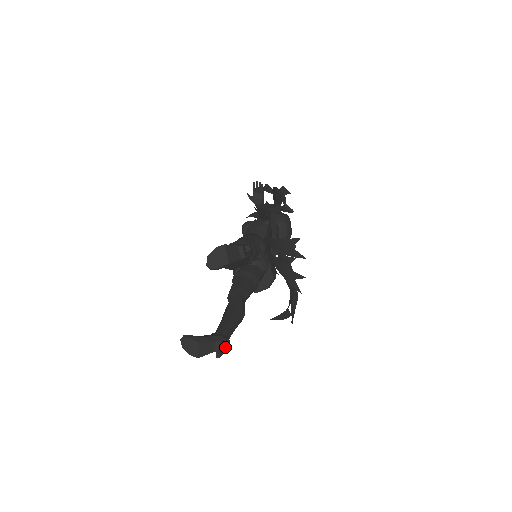
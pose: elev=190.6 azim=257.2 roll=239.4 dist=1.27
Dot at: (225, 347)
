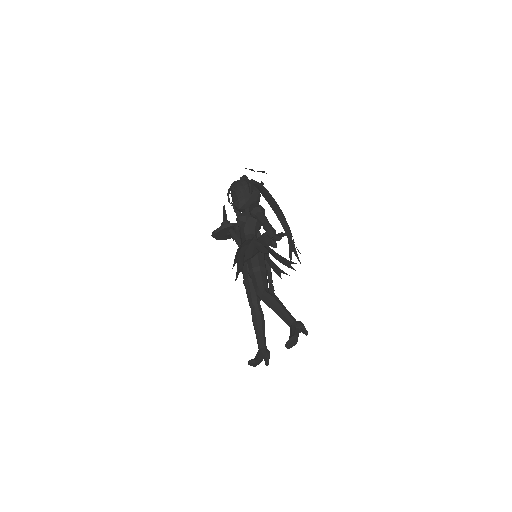
Dot at: (269, 358)
